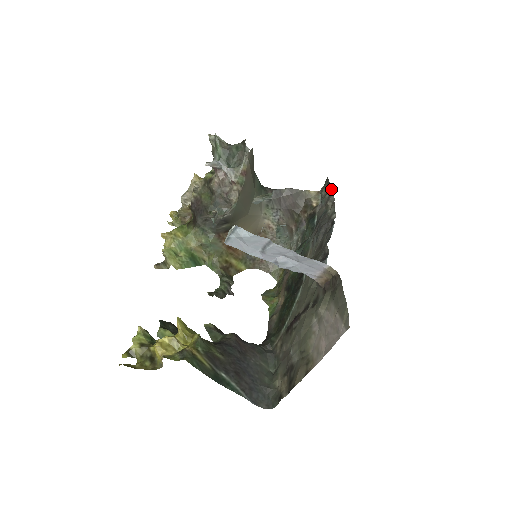
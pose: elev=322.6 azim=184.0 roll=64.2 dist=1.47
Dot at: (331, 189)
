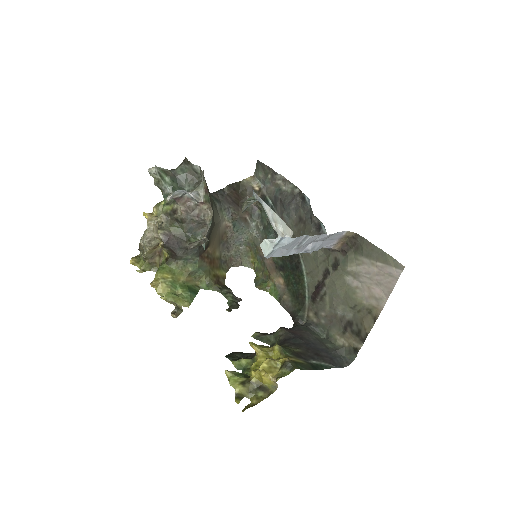
Dot at: (271, 169)
